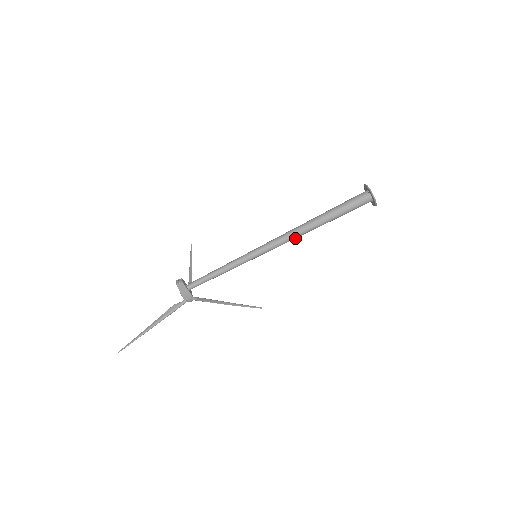
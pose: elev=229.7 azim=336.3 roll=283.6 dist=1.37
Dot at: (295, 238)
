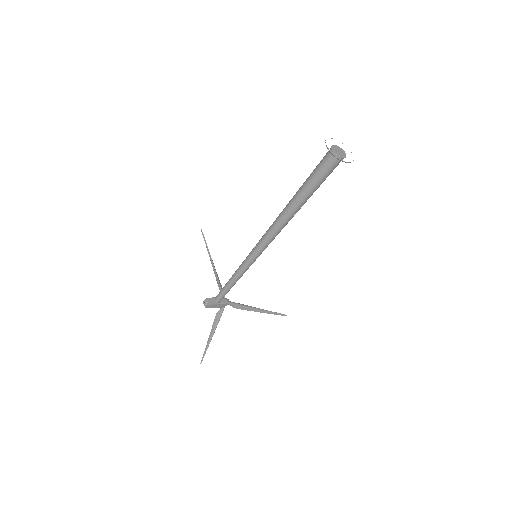
Dot at: occluded
